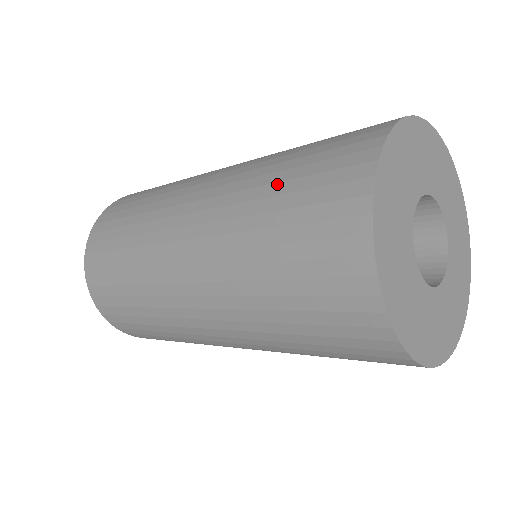
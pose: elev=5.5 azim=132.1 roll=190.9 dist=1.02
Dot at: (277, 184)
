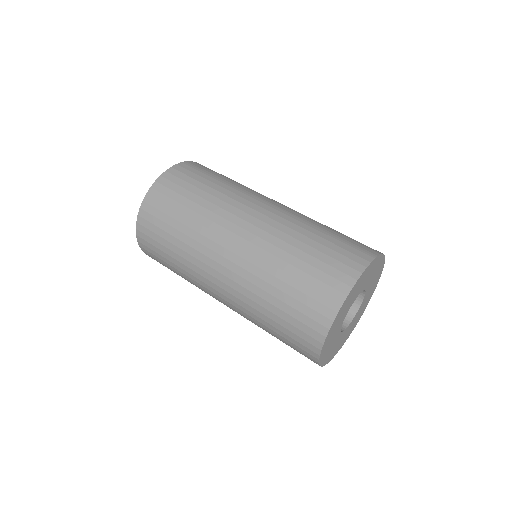
Dot at: occluded
